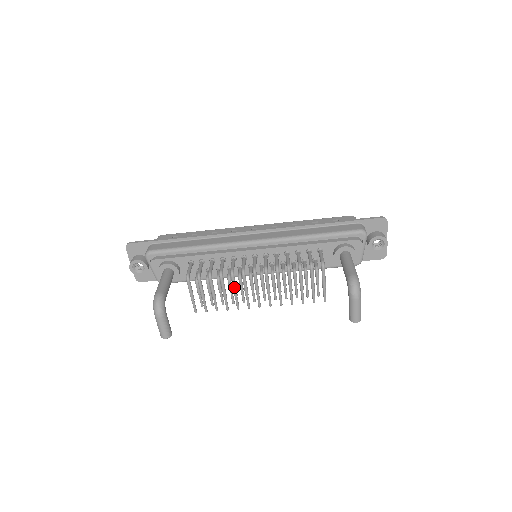
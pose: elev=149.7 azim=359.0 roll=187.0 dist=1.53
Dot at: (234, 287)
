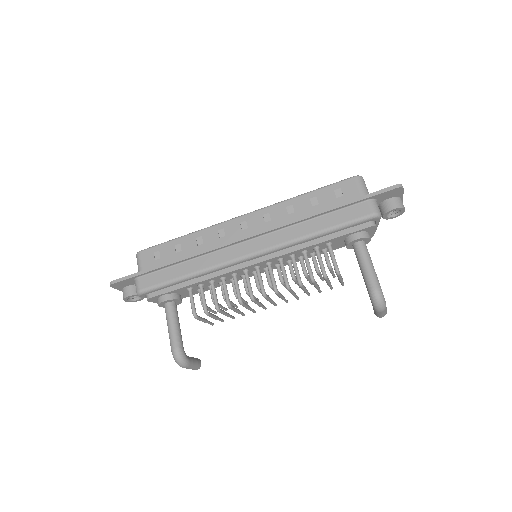
Dot at: (246, 308)
